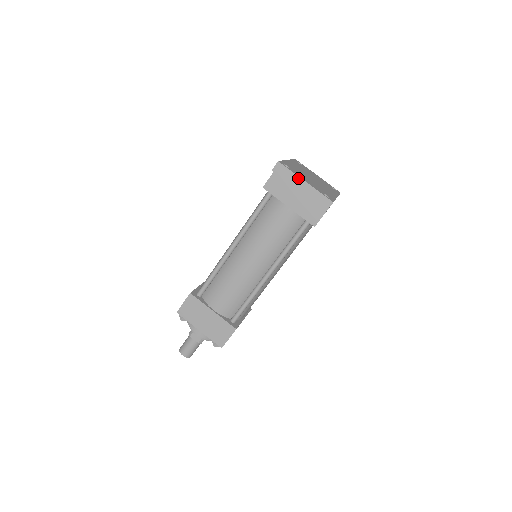
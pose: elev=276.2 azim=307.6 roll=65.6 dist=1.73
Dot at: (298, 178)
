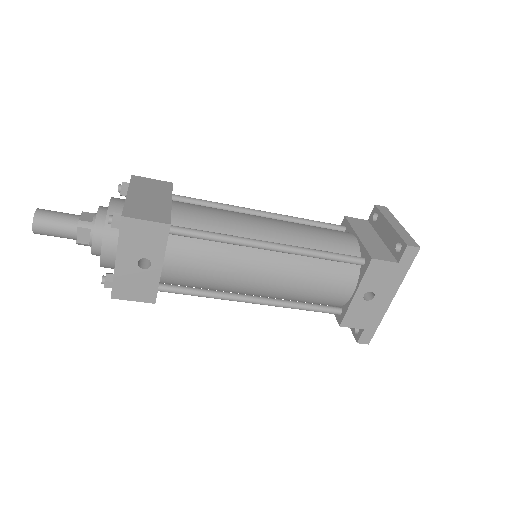
Dot at: (396, 221)
